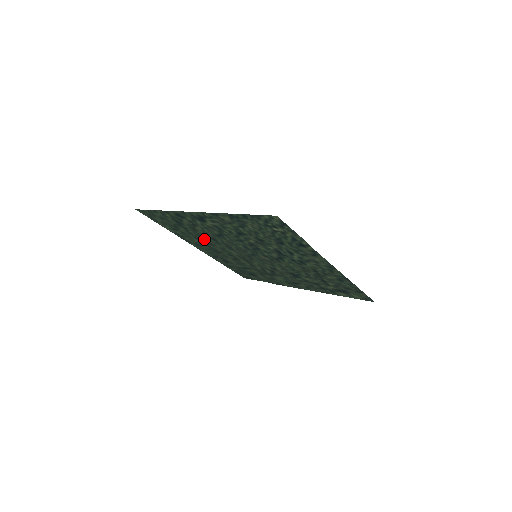
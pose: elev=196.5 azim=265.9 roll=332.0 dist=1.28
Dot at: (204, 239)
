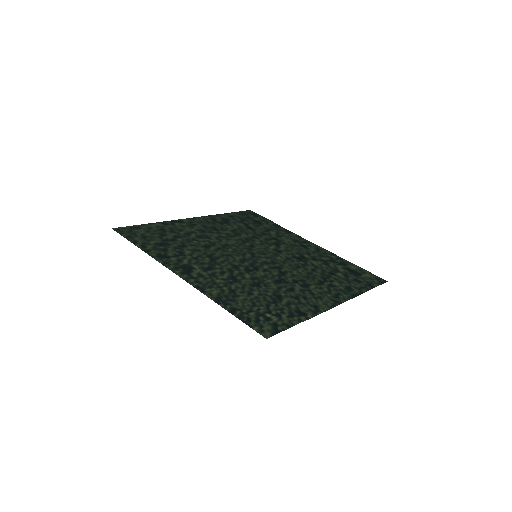
Dot at: (196, 238)
